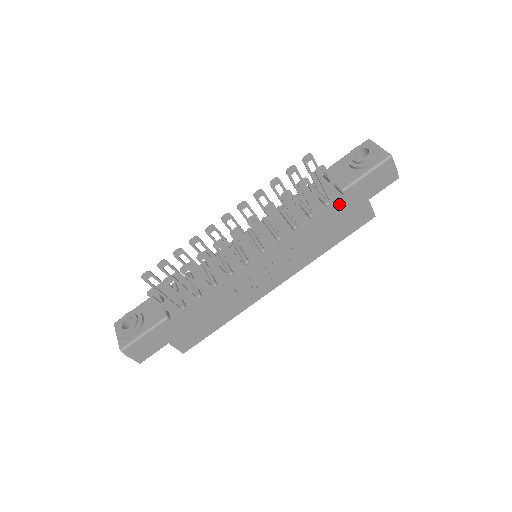
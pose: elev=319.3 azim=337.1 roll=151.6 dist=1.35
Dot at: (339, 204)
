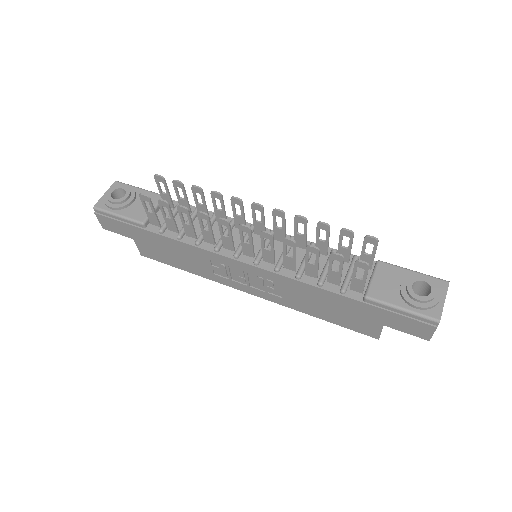
Dot at: (352, 302)
